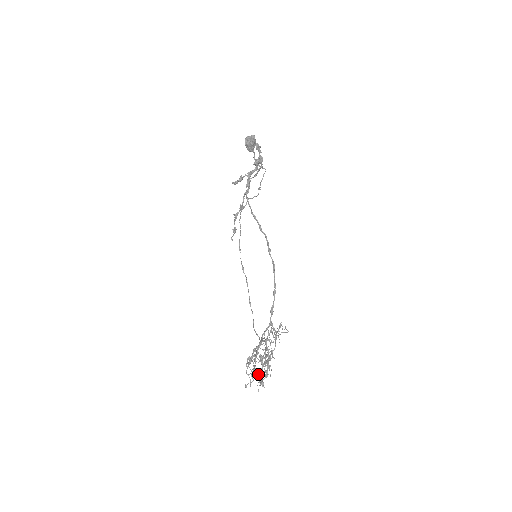
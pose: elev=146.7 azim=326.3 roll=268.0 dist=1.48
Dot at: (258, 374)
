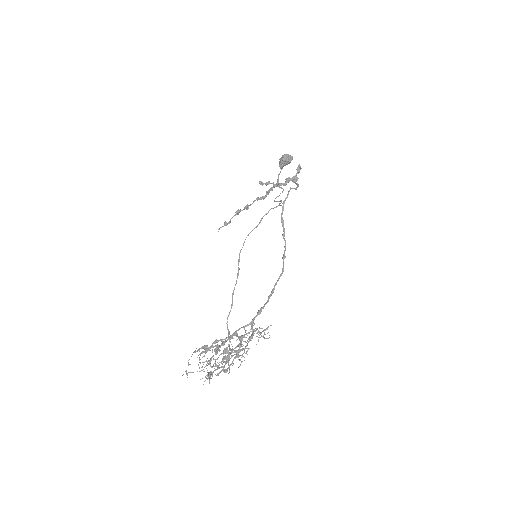
Dot at: (218, 365)
